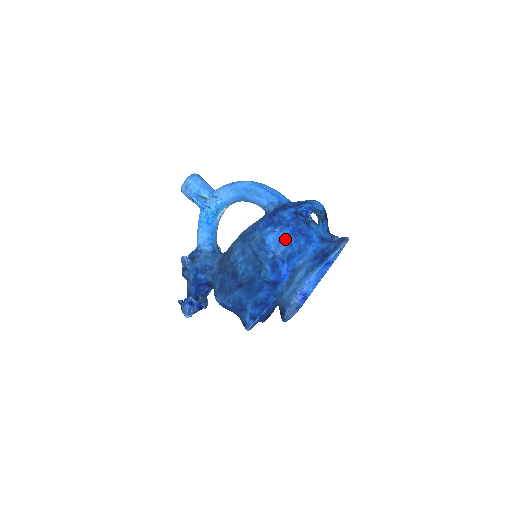
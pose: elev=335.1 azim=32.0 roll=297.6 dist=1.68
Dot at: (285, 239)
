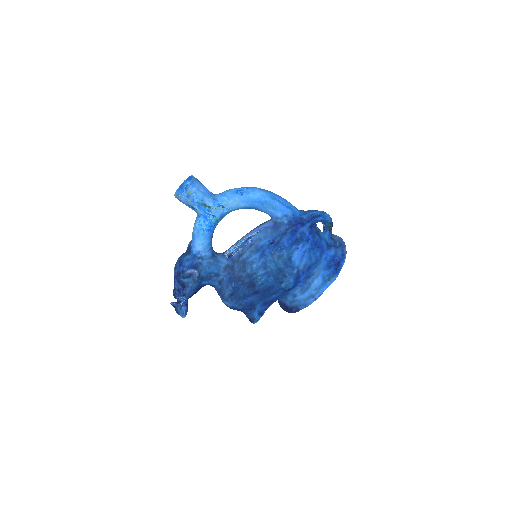
Dot at: (306, 254)
